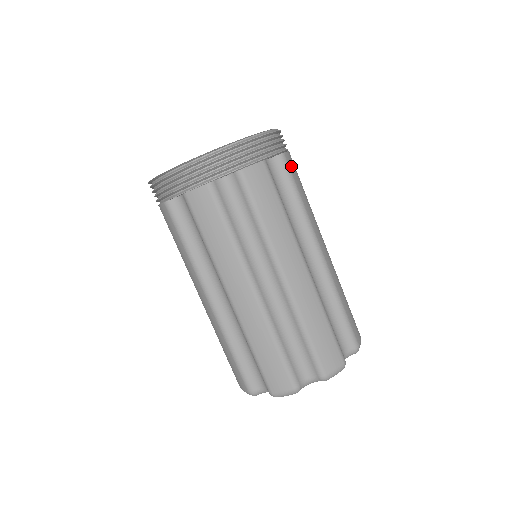
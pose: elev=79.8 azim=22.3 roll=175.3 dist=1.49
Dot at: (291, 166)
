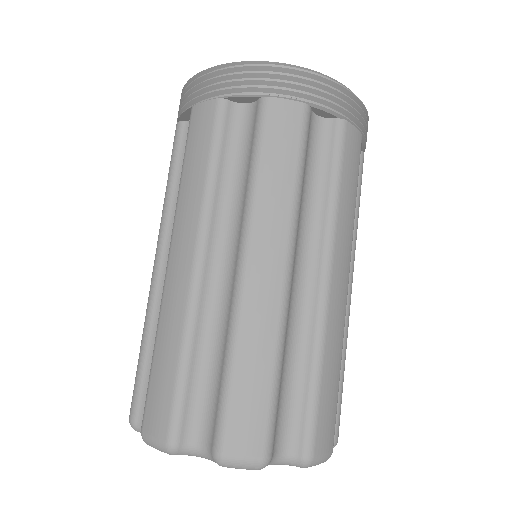
Dot at: (349, 144)
